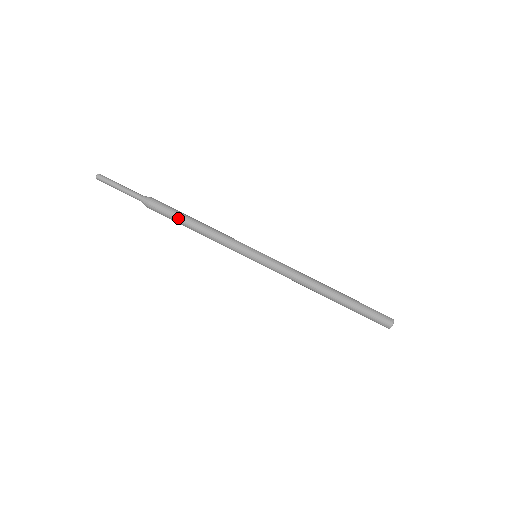
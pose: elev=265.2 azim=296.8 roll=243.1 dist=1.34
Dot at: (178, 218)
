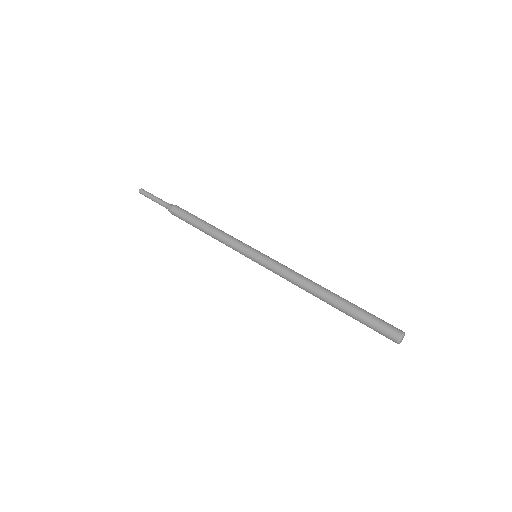
Dot at: (193, 218)
